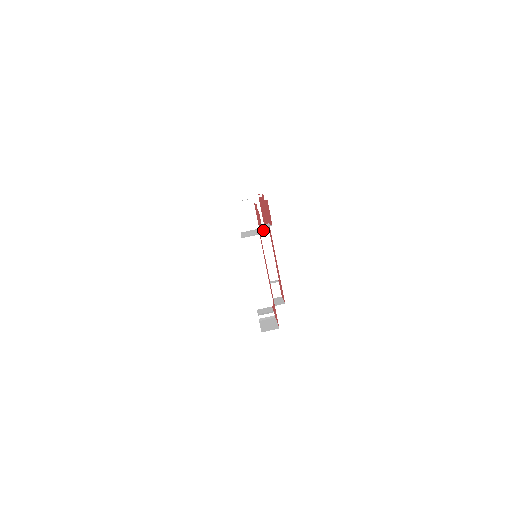
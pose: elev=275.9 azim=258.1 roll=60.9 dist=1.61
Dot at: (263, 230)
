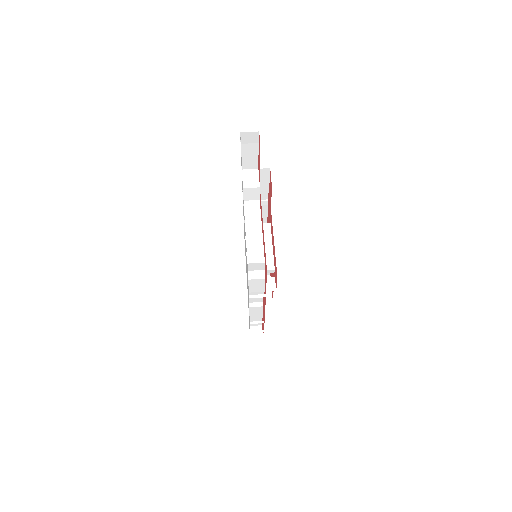
Dot at: (265, 226)
